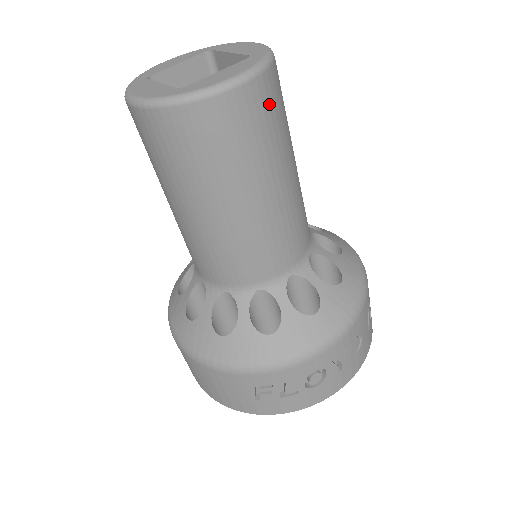
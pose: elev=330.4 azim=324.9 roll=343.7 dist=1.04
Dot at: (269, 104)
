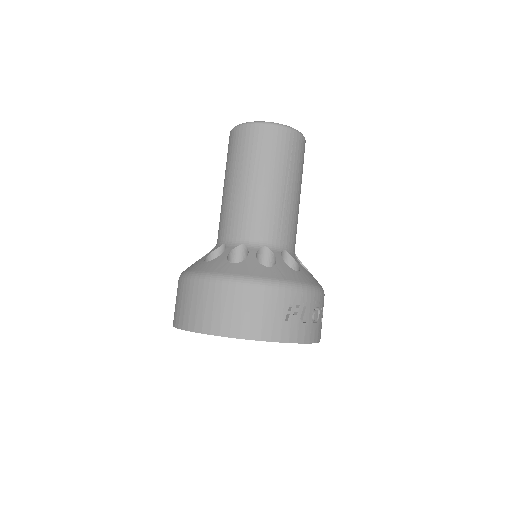
Dot at: occluded
